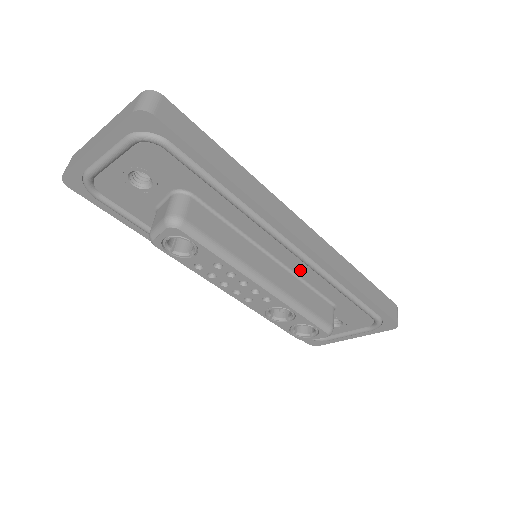
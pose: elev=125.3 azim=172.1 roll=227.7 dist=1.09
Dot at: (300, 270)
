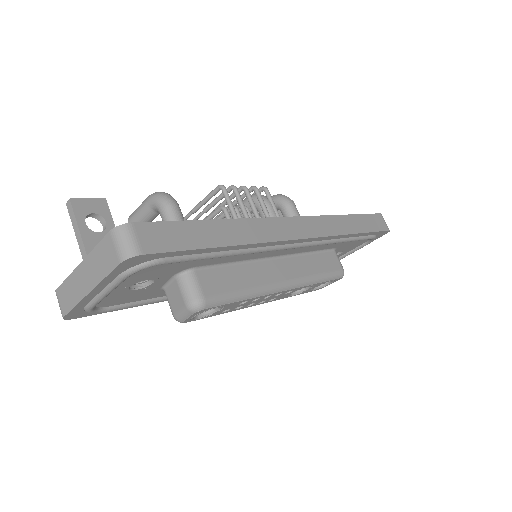
Dot at: (302, 250)
